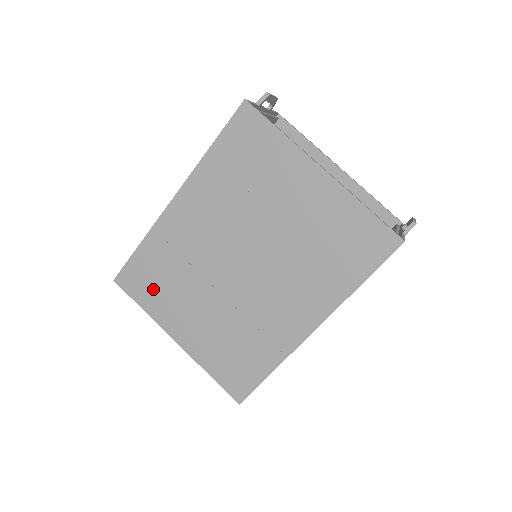
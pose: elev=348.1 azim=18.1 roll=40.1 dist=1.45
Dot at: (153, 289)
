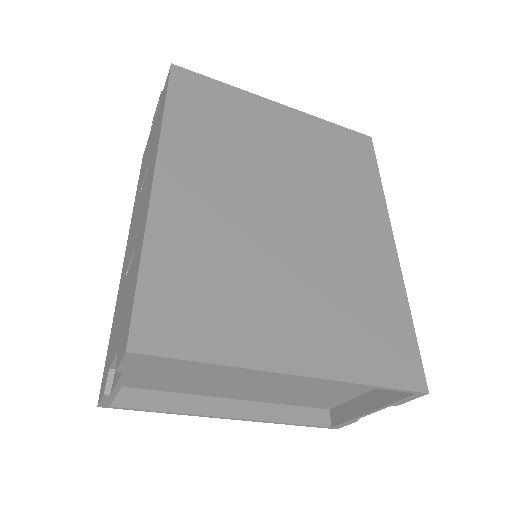
Dot at: (208, 315)
